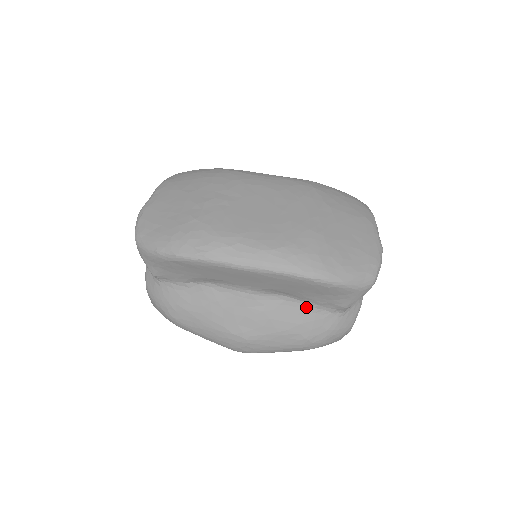
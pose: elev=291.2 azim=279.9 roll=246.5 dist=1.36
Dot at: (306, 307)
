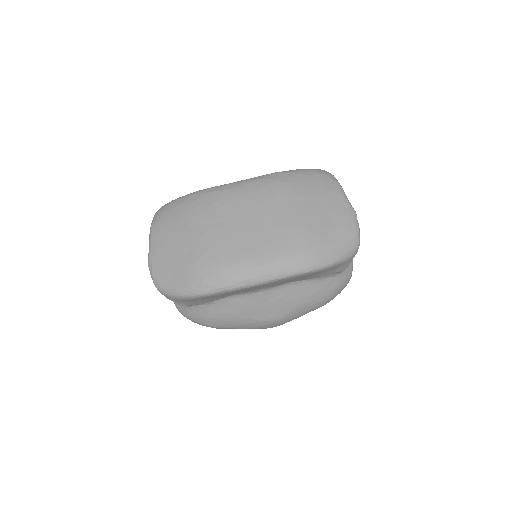
Dot at: (312, 282)
